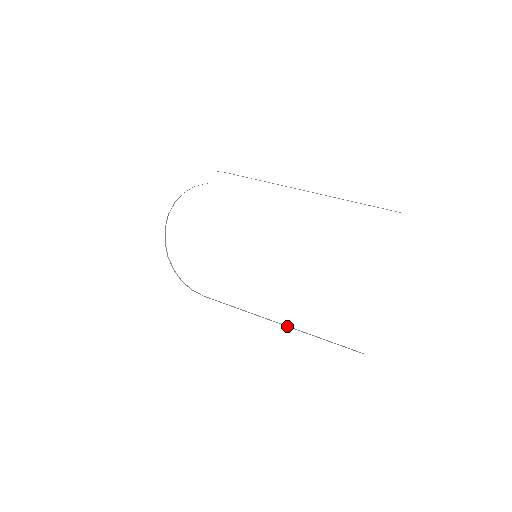
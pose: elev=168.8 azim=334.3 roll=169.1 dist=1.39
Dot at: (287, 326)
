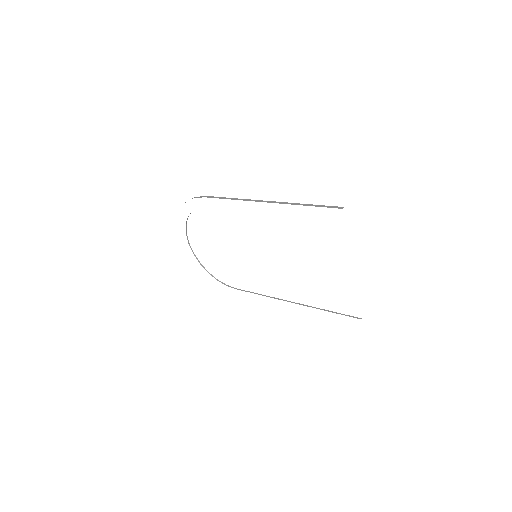
Dot at: (299, 304)
